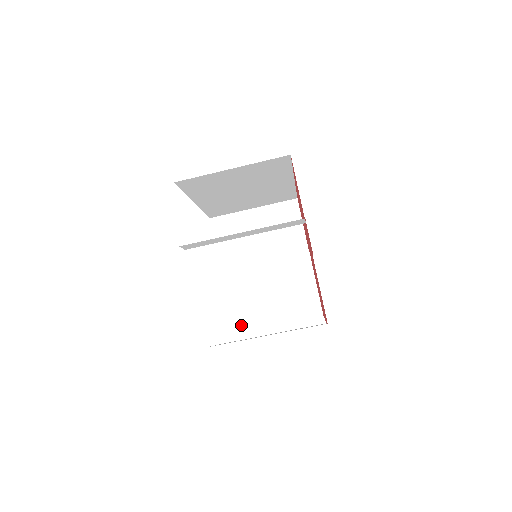
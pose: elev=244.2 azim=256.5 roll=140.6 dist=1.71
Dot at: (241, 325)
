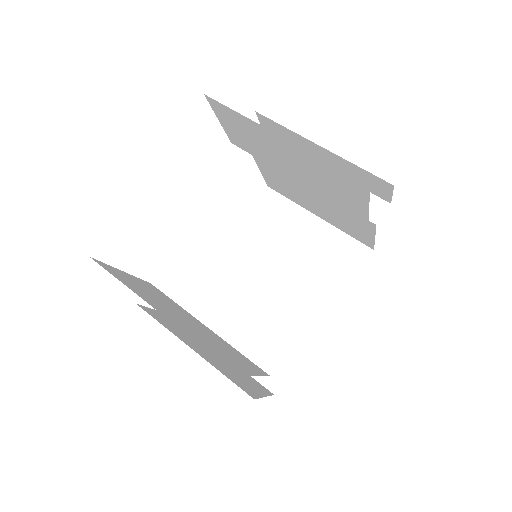
Dot at: (119, 276)
